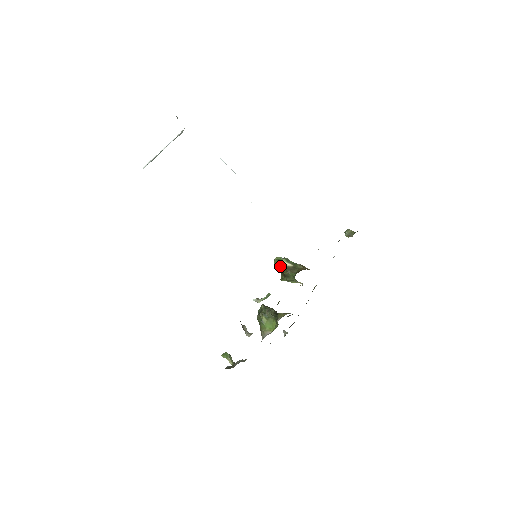
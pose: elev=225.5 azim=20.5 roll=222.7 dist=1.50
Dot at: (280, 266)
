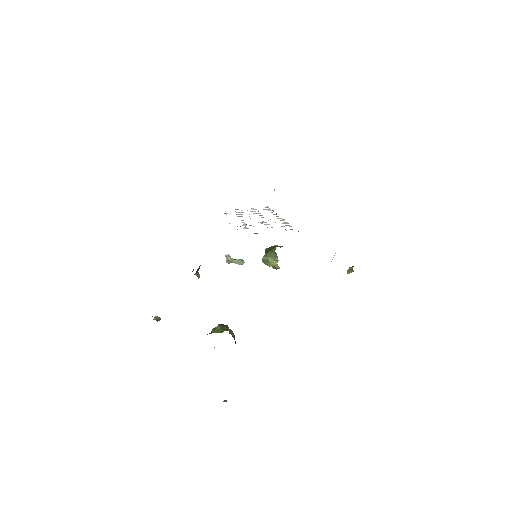
Dot at: occluded
